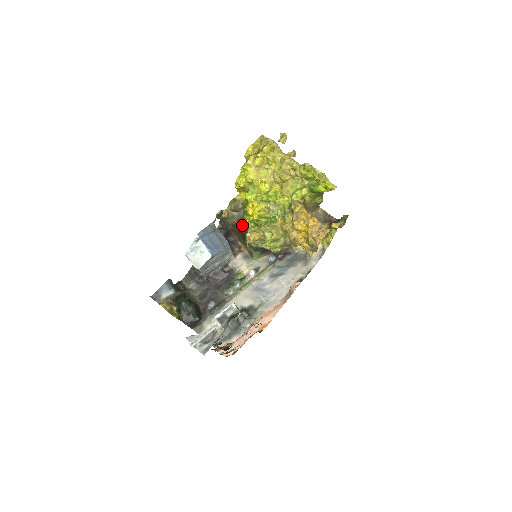
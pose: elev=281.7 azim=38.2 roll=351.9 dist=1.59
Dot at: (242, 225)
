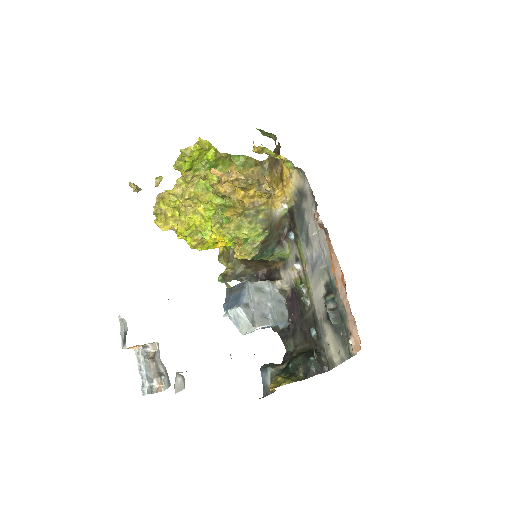
Dot at: occluded
